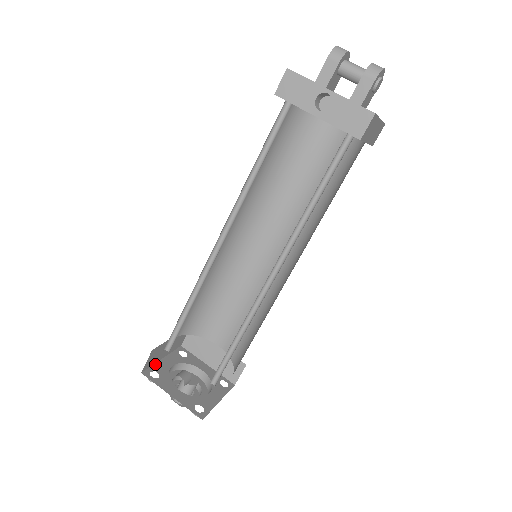
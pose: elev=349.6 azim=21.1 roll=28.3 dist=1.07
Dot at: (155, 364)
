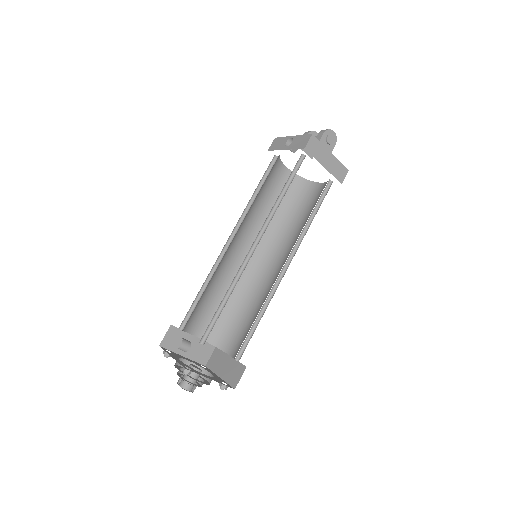
Dot at: (174, 352)
